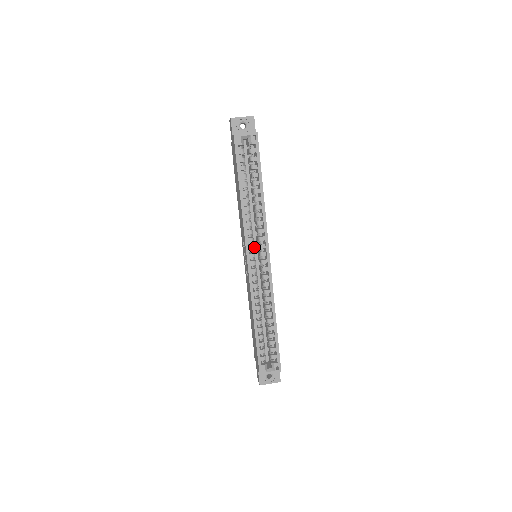
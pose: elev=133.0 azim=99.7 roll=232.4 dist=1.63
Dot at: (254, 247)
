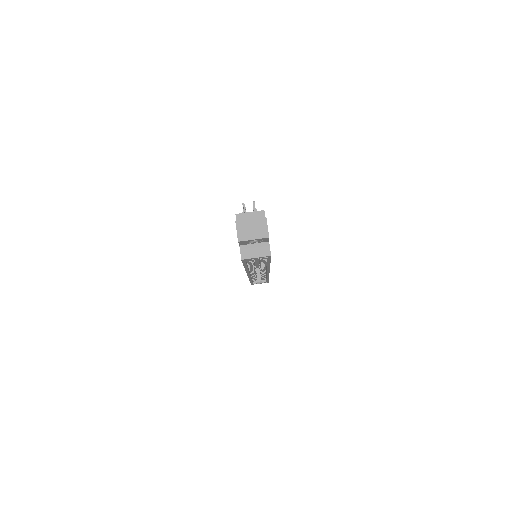
Dot at: occluded
